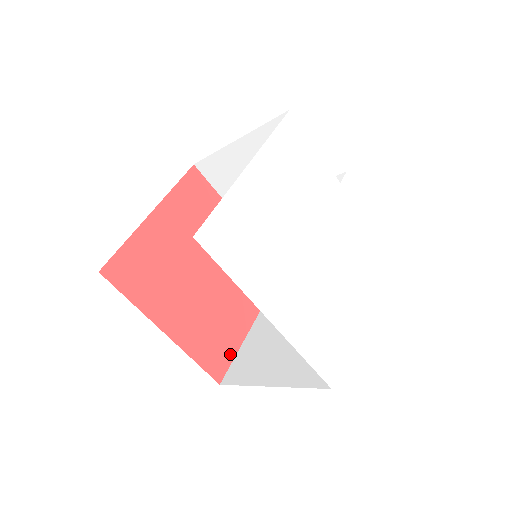
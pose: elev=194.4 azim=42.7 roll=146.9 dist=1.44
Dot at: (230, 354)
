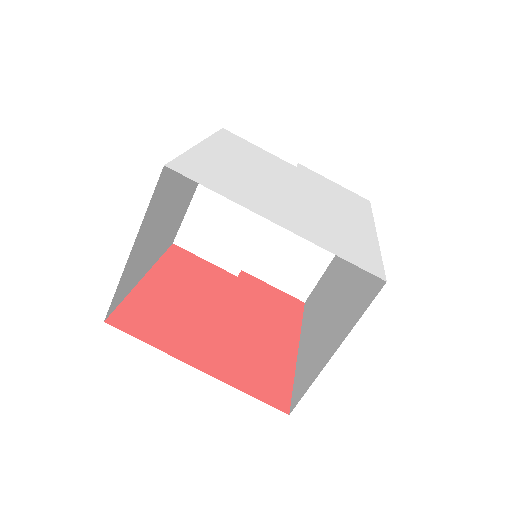
Dot at: (286, 385)
